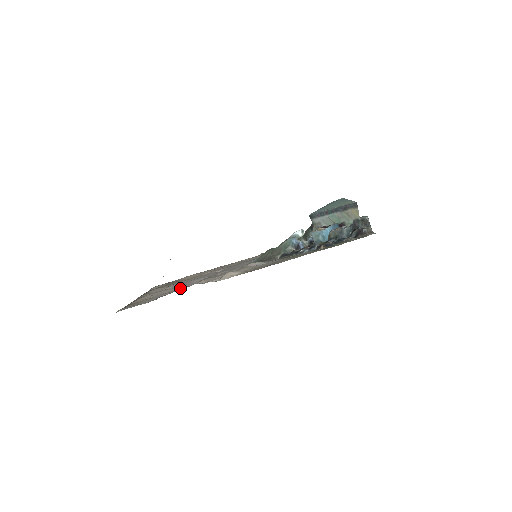
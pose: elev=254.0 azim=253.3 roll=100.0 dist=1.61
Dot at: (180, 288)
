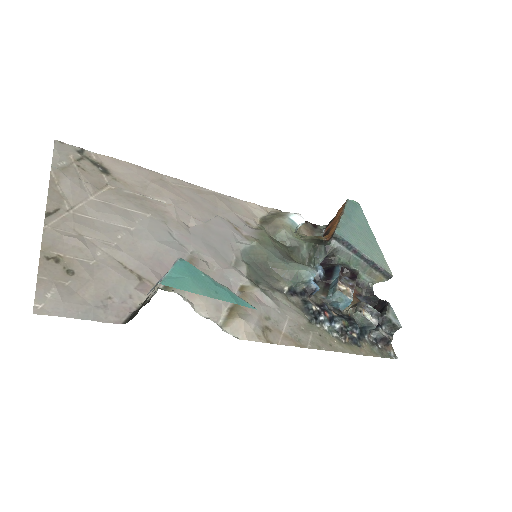
Dot at: (149, 275)
